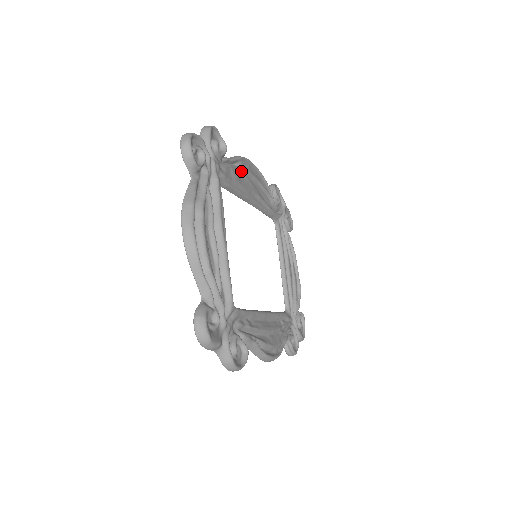
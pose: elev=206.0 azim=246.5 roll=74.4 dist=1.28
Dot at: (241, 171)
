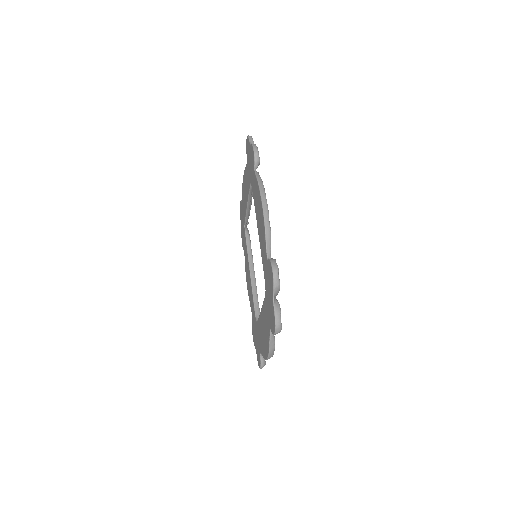
Dot at: occluded
